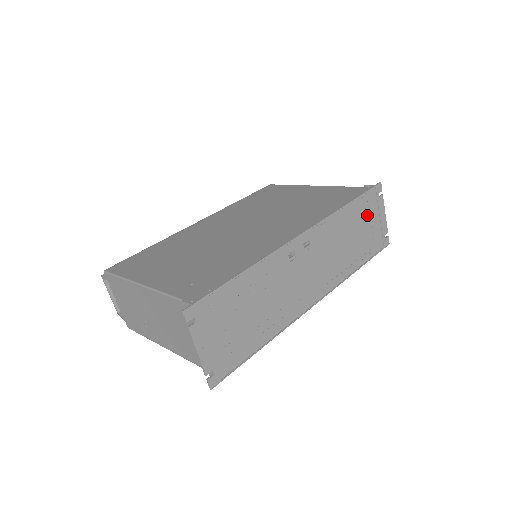
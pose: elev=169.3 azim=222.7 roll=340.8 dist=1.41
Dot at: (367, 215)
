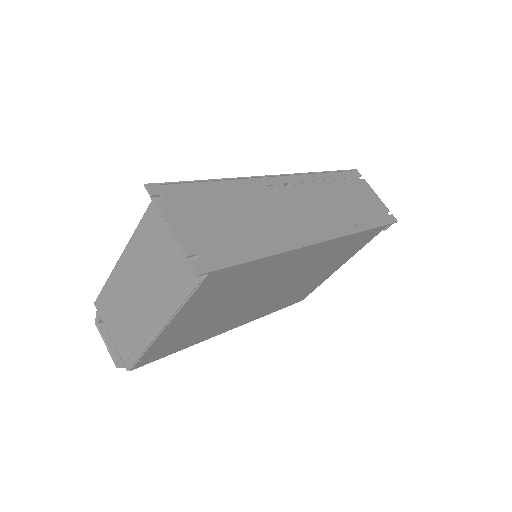
Dot at: (354, 189)
